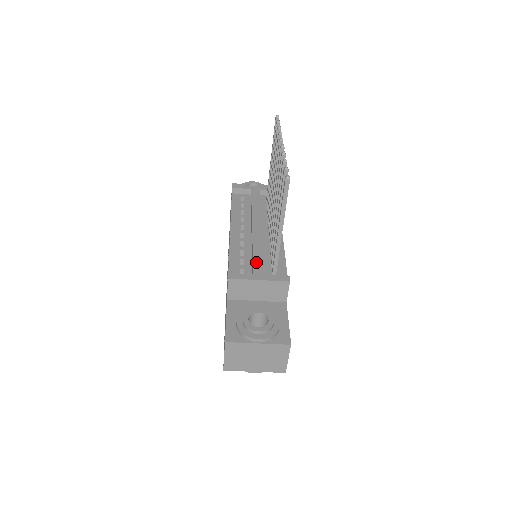
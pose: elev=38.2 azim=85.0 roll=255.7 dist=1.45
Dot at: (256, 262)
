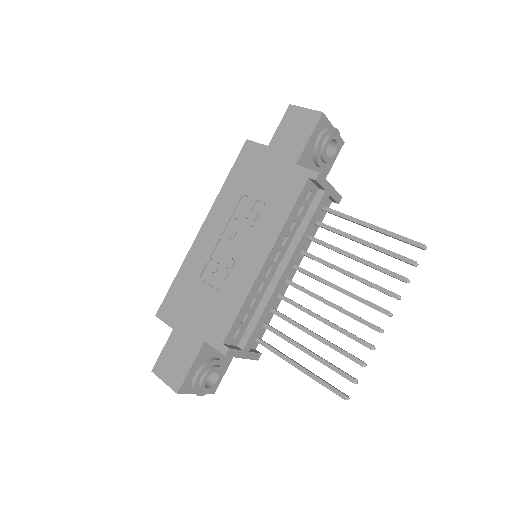
Dot at: (254, 333)
